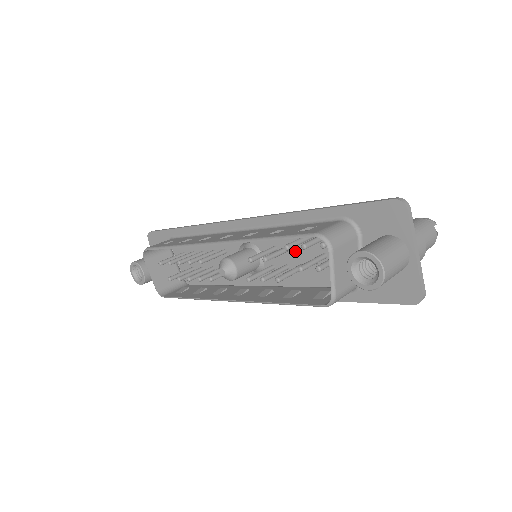
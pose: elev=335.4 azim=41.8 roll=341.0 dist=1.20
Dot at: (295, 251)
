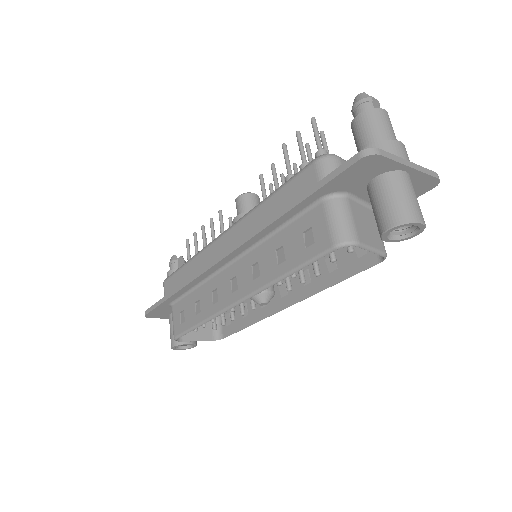
Dot at: occluded
